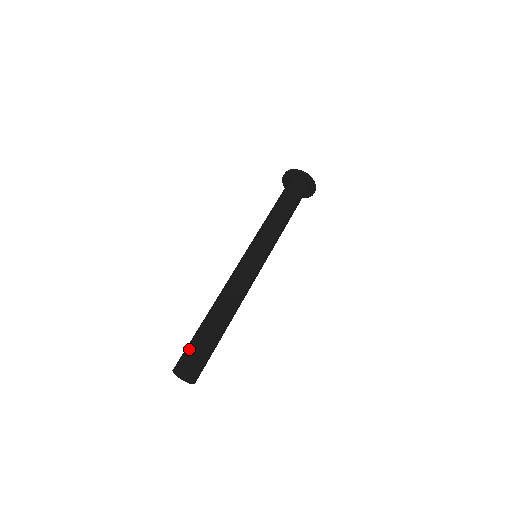
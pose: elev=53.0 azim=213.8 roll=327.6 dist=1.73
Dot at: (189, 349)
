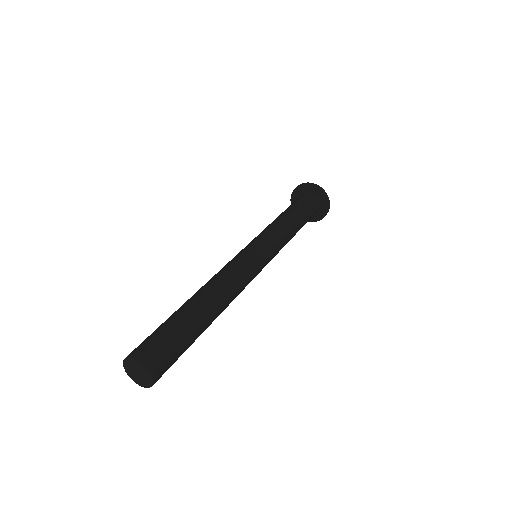
Dot at: (168, 341)
